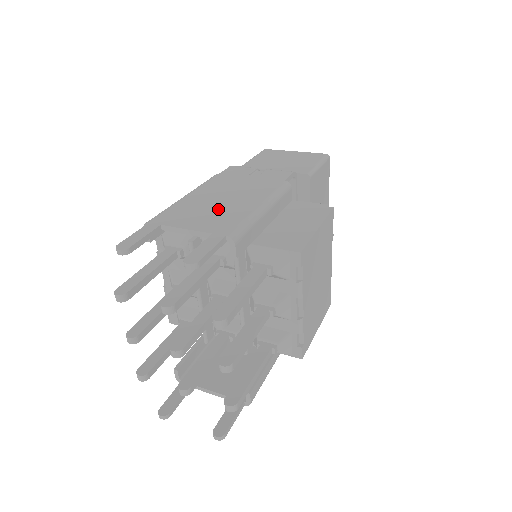
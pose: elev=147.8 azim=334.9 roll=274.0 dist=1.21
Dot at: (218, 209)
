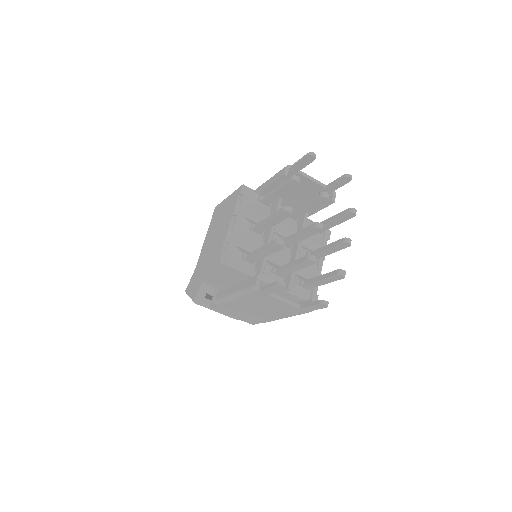
Dot at: occluded
